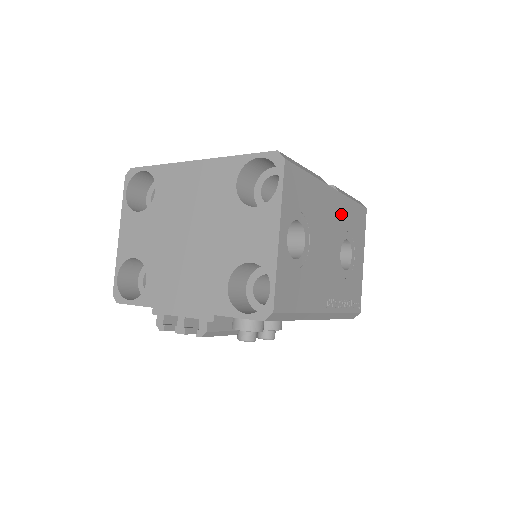
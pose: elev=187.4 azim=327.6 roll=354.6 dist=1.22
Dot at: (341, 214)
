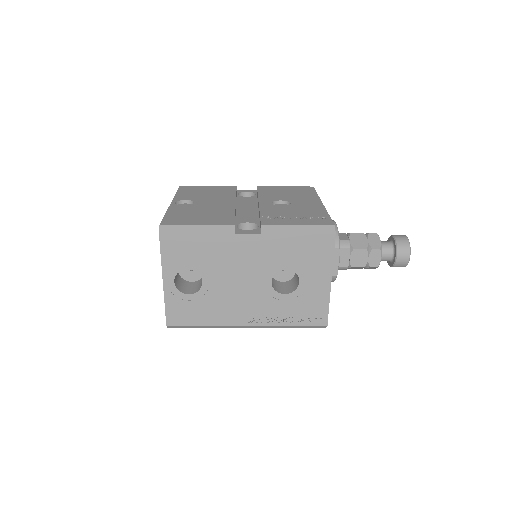
Dot at: (268, 251)
